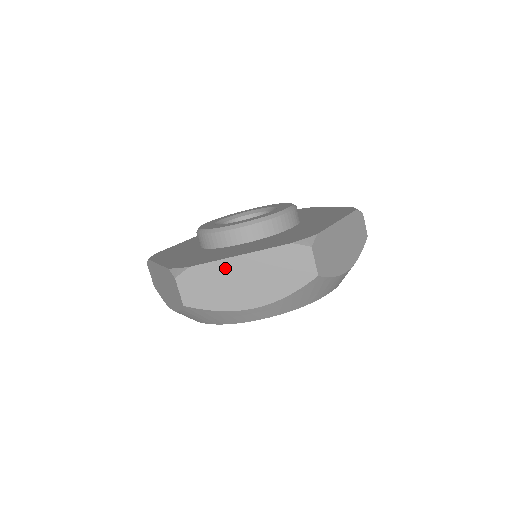
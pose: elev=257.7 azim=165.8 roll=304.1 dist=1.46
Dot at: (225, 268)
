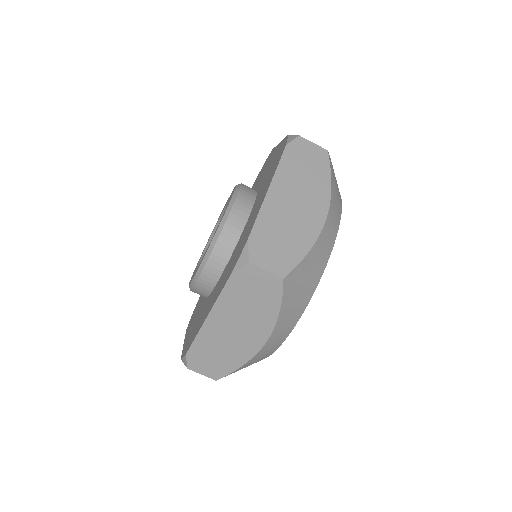
Dot at: (271, 211)
